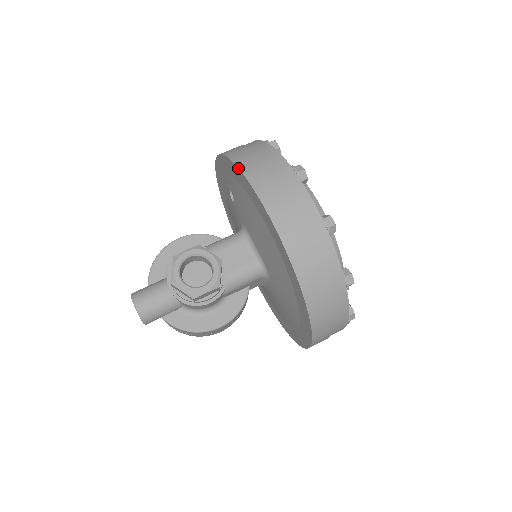
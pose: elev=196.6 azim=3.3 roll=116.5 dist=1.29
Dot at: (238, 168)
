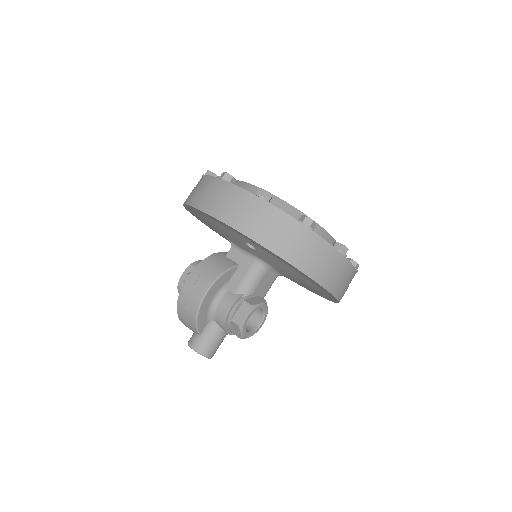
Dot at: (307, 276)
